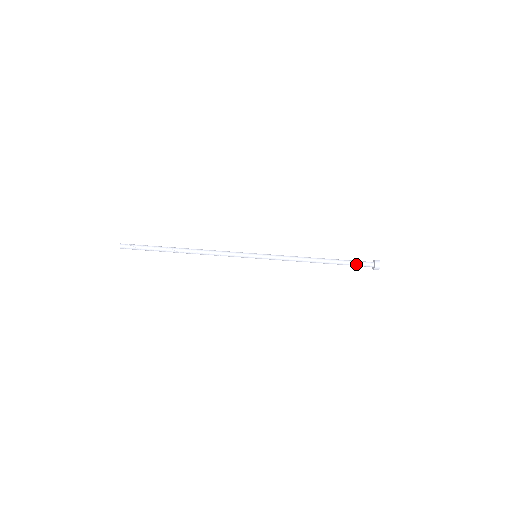
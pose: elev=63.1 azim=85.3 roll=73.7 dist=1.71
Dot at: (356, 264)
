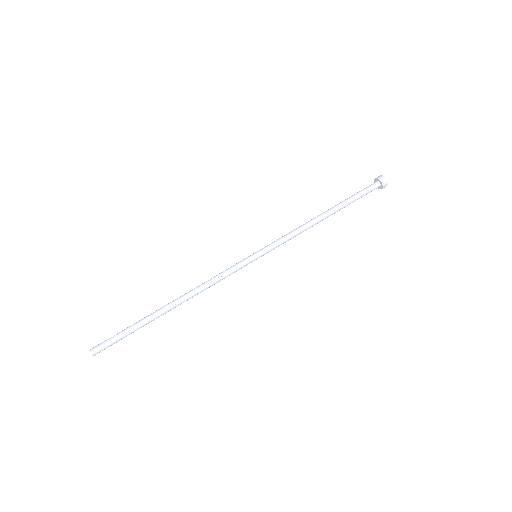
Dot at: (359, 192)
